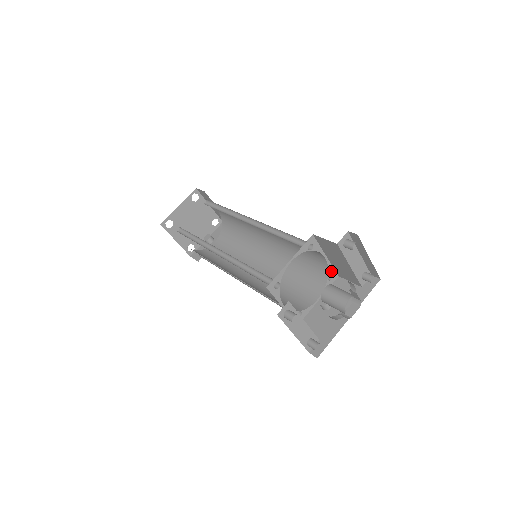
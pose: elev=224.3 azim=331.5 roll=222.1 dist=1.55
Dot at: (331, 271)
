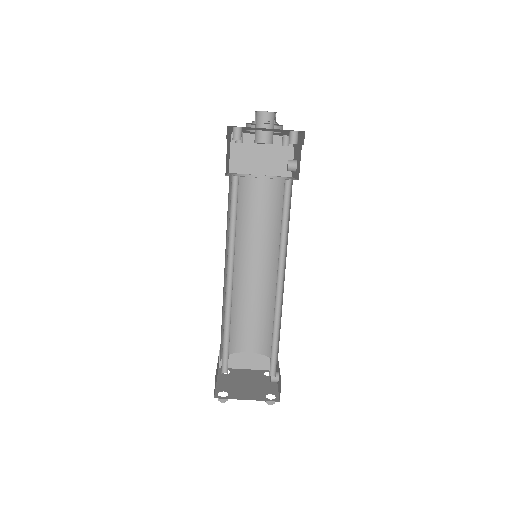
Dot at: (279, 177)
